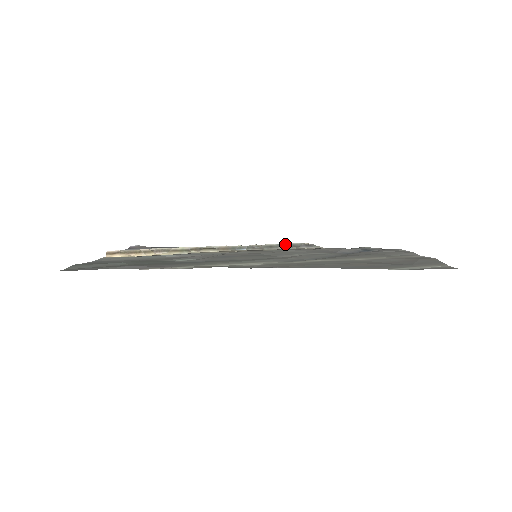
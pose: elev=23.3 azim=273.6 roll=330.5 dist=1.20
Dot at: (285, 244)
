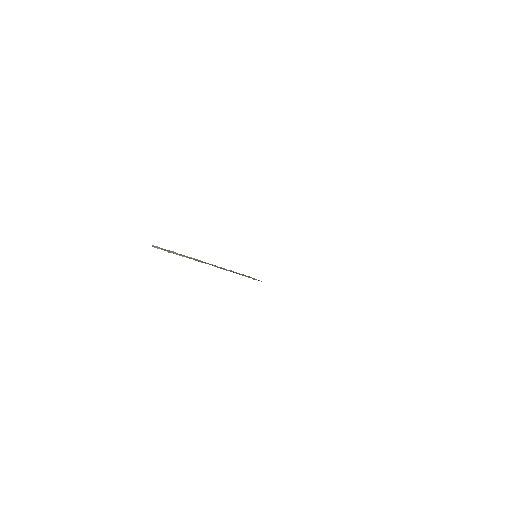
Dot at: occluded
